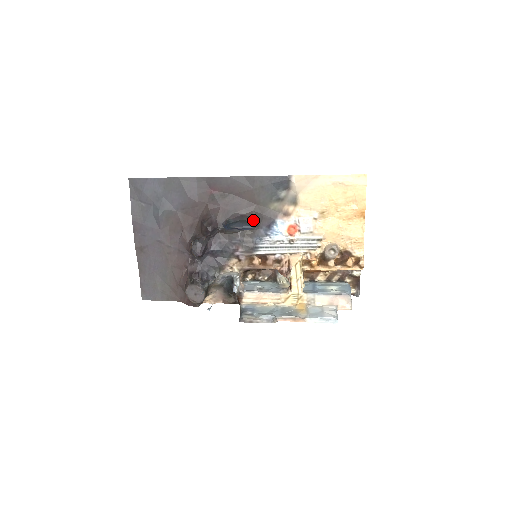
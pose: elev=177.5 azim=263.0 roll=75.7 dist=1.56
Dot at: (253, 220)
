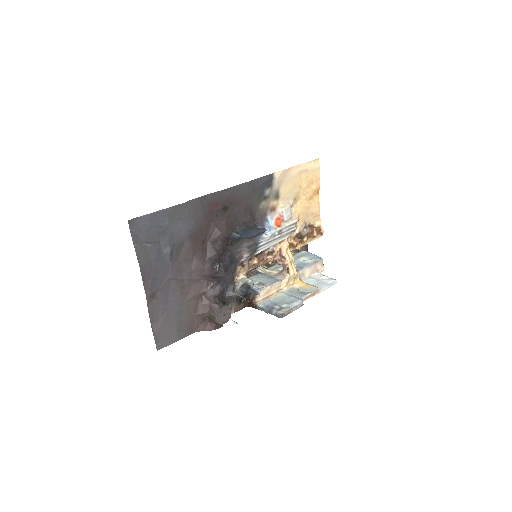
Dot at: (254, 224)
